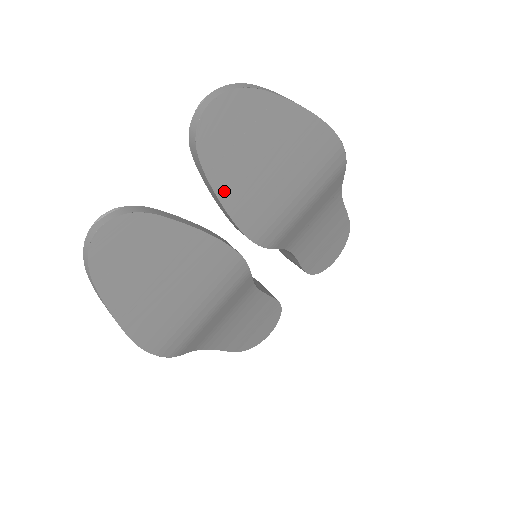
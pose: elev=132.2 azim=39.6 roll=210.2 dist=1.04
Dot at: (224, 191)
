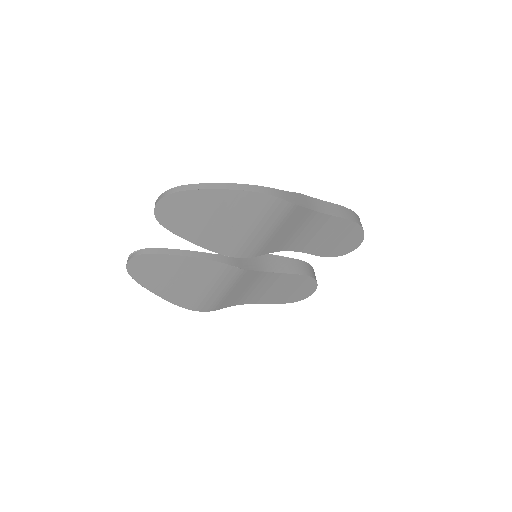
Dot at: (191, 238)
